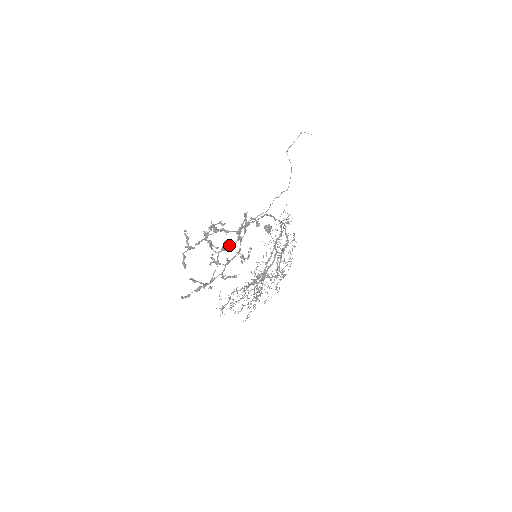
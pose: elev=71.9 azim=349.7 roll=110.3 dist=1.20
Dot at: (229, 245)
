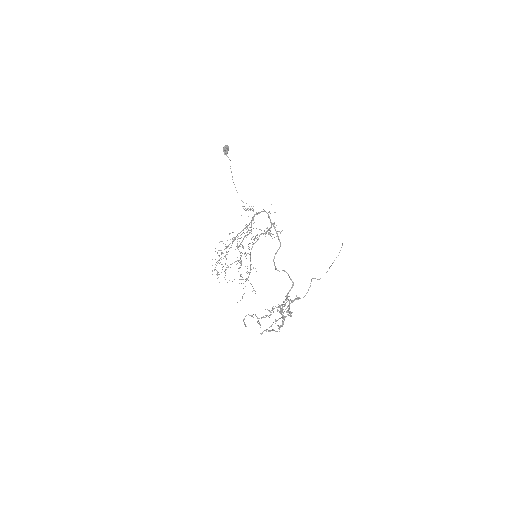
Dot at: occluded
